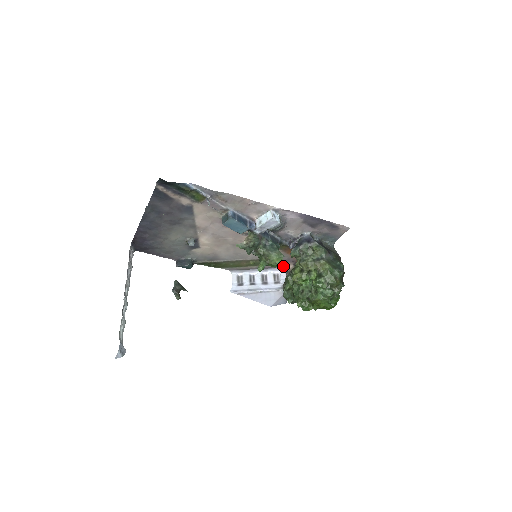
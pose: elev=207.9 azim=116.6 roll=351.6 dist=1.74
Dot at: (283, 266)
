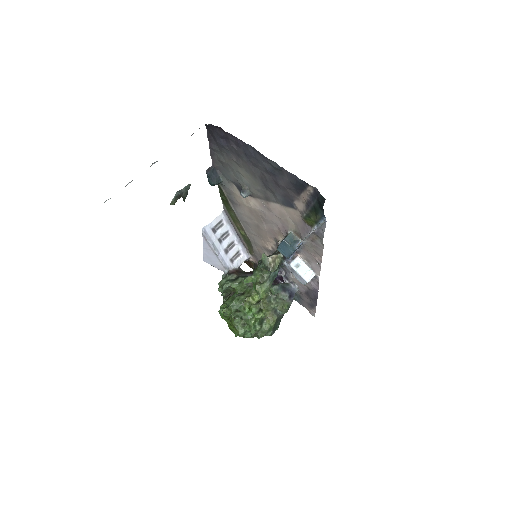
Dot at: (251, 255)
